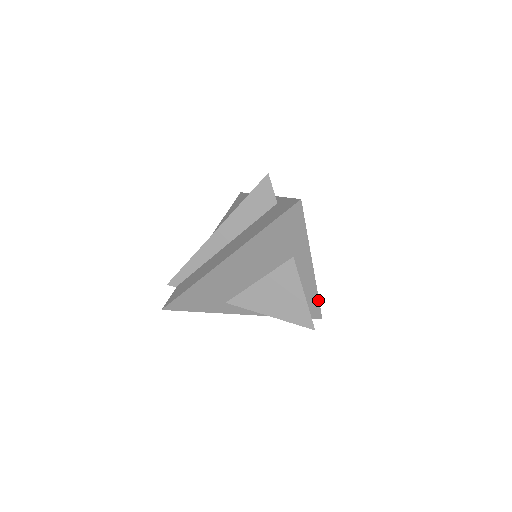
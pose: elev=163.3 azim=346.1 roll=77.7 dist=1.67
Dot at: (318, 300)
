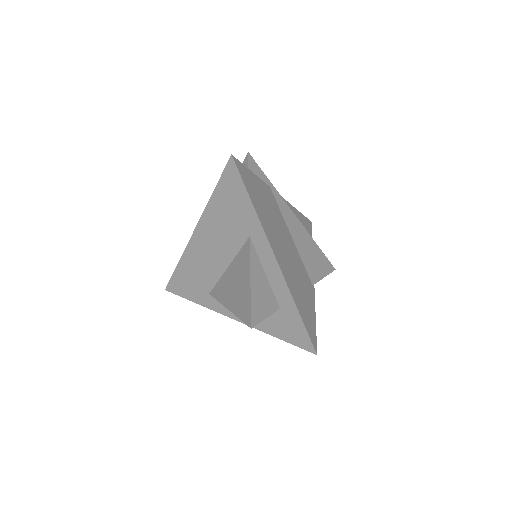
Dot at: (300, 316)
